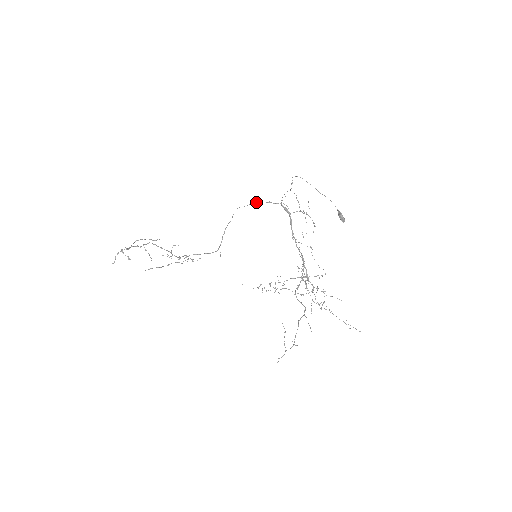
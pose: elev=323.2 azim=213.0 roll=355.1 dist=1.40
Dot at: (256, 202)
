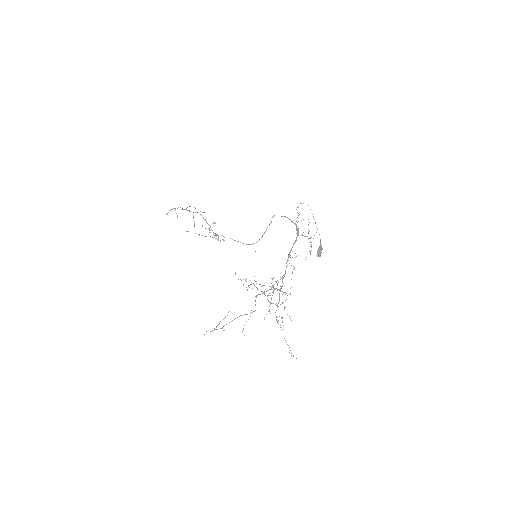
Dot at: (284, 216)
